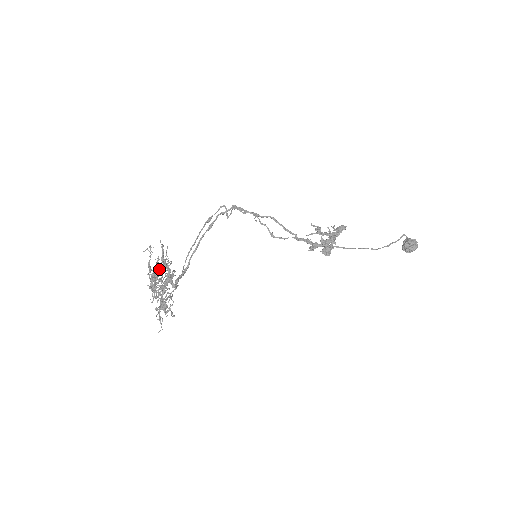
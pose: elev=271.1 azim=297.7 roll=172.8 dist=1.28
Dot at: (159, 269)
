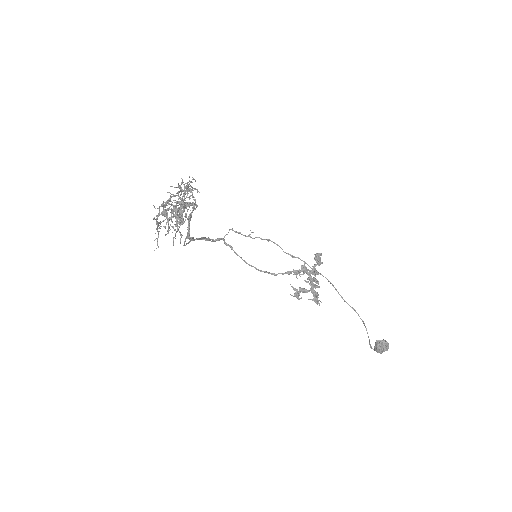
Dot at: (173, 206)
